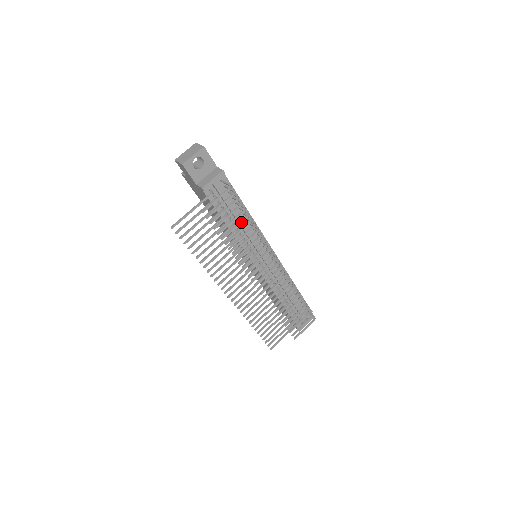
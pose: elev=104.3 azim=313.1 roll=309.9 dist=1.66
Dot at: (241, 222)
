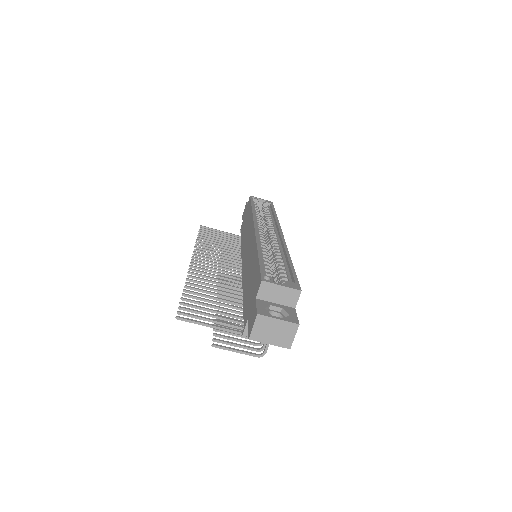
Dot at: occluded
